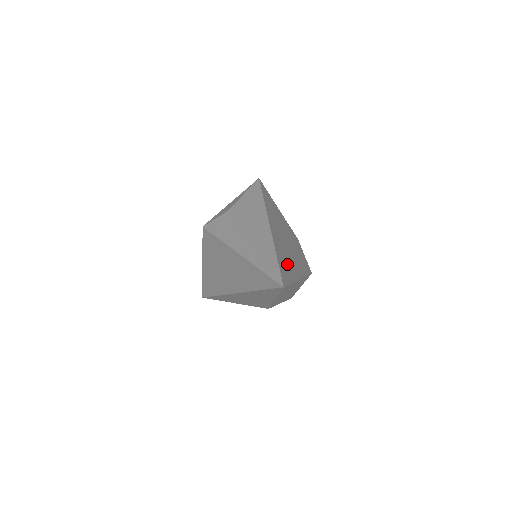
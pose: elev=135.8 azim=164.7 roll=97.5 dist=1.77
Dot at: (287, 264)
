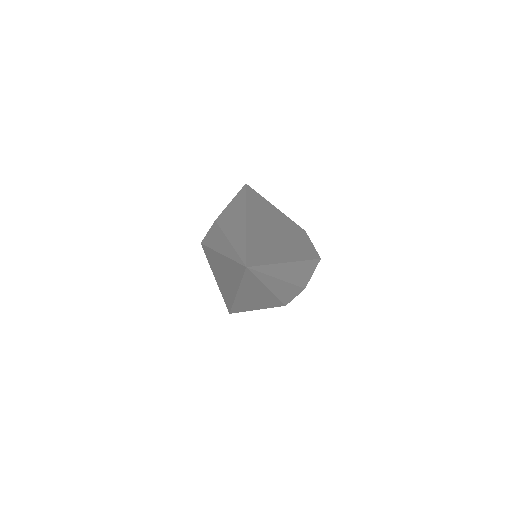
Dot at: (266, 249)
